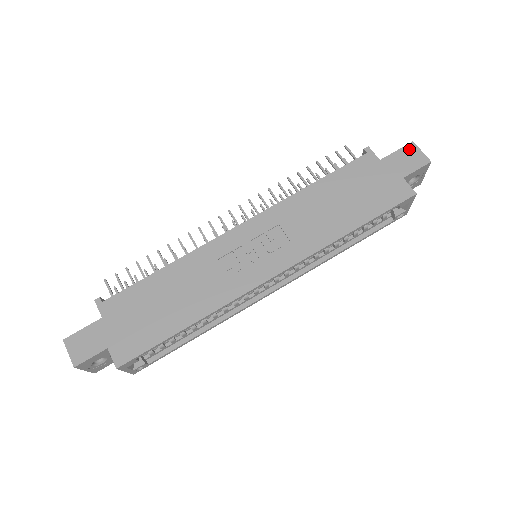
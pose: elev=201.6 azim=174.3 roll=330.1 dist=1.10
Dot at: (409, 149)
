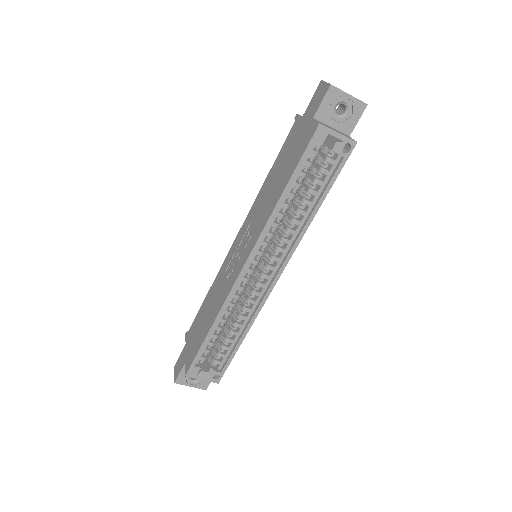
Dot at: (318, 89)
